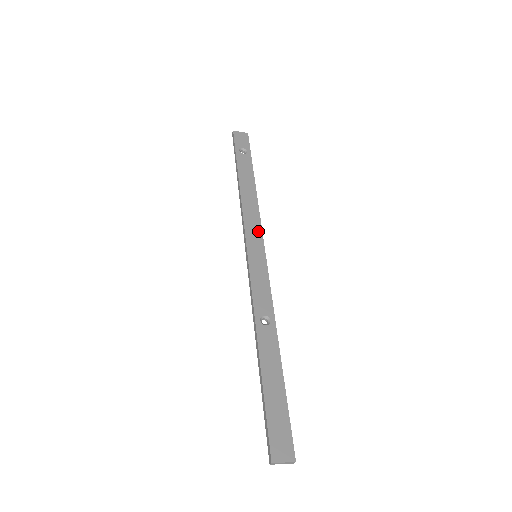
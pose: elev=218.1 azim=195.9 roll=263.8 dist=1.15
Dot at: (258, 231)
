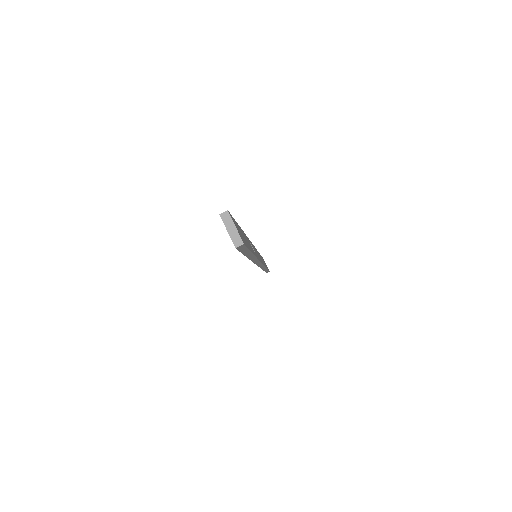
Dot at: occluded
